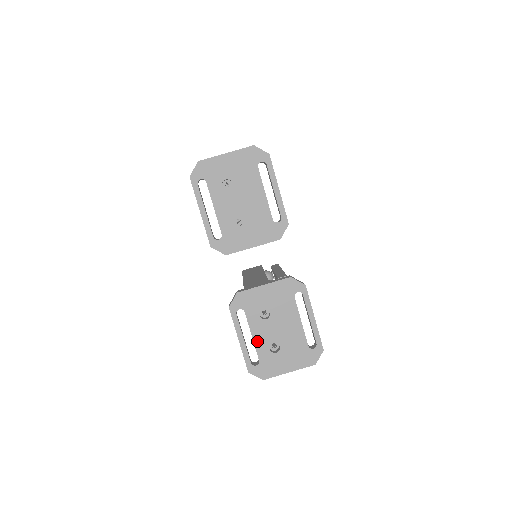
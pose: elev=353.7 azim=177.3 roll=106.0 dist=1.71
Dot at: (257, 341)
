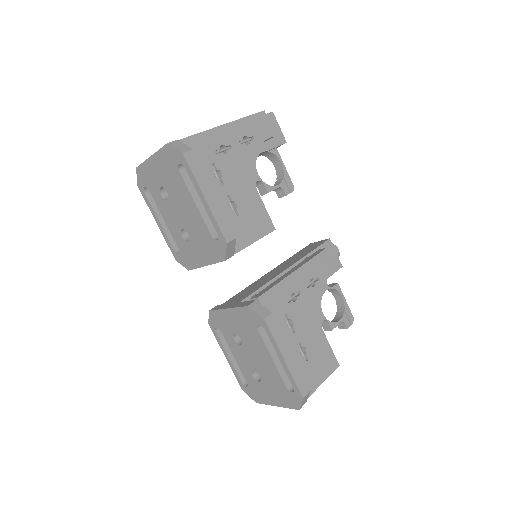
Dot at: (240, 364)
